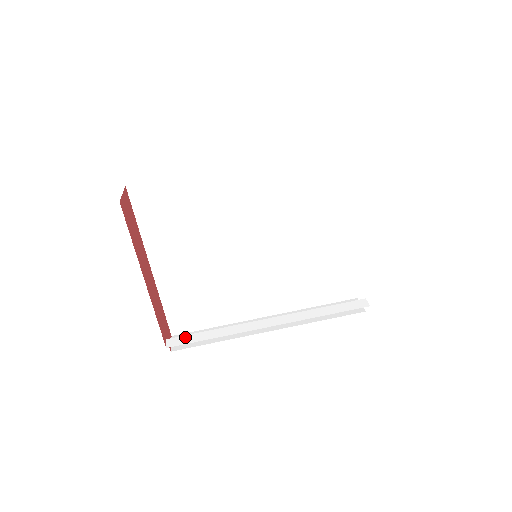
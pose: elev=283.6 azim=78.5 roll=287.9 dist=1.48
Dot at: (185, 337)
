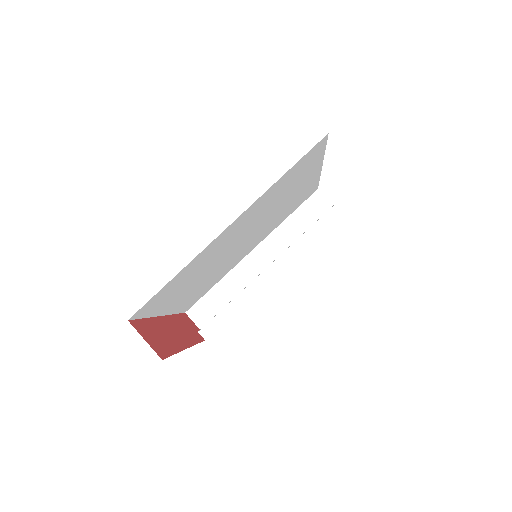
Dot at: (212, 322)
